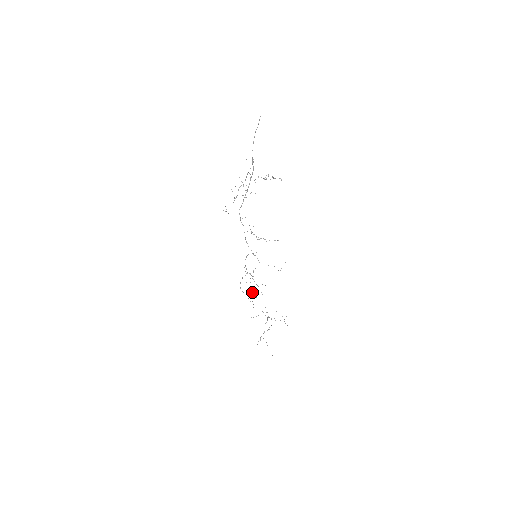
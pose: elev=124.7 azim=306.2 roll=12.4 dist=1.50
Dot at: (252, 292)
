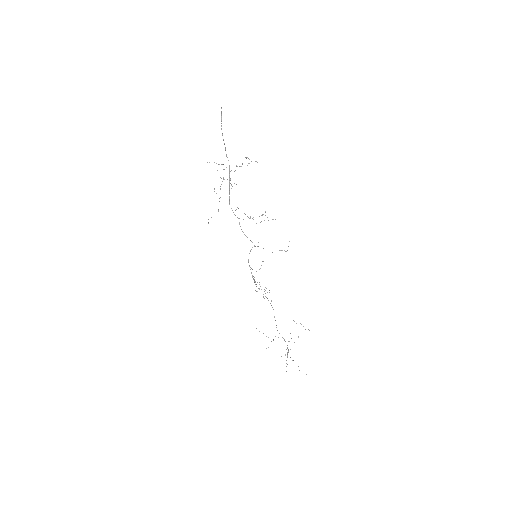
Dot at: occluded
